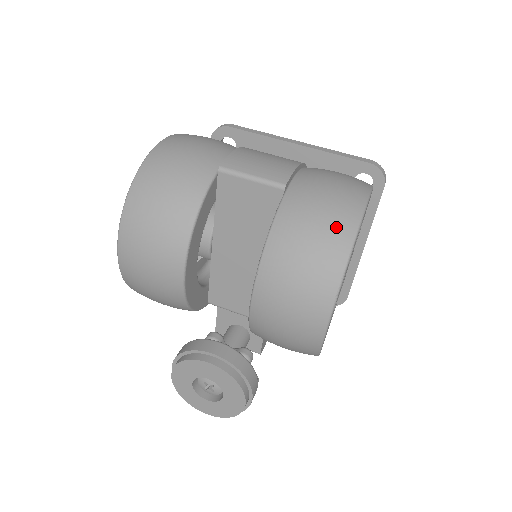
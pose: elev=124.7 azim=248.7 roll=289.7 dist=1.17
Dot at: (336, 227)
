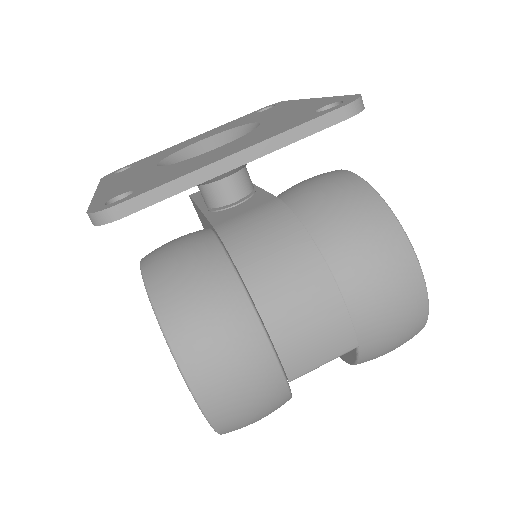
Dot at: (412, 334)
